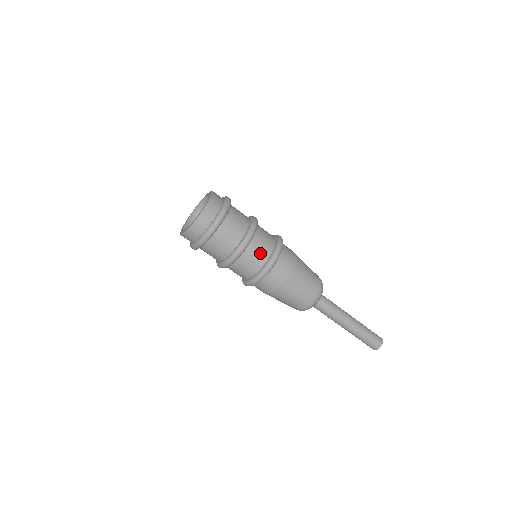
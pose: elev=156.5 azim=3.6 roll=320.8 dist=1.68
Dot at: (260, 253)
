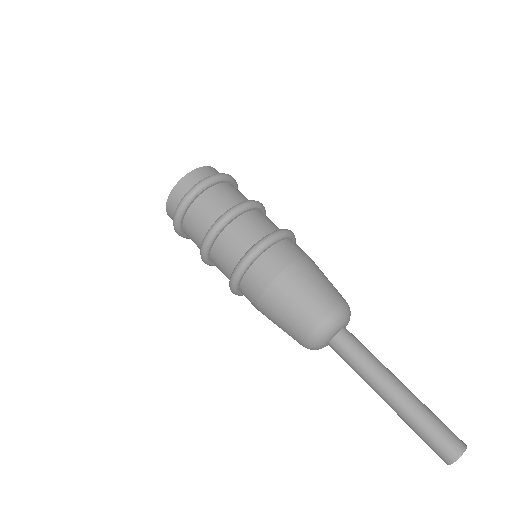
Dot at: (254, 228)
